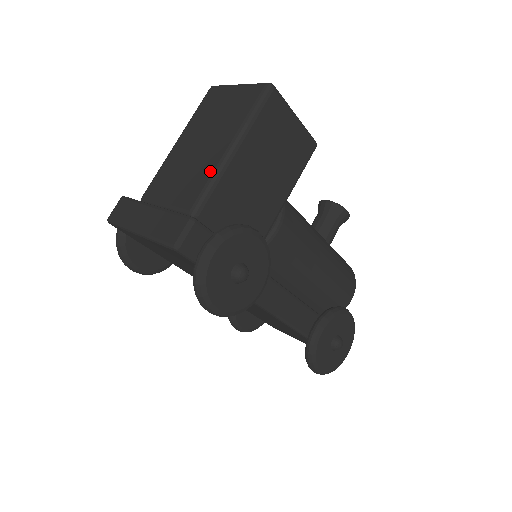
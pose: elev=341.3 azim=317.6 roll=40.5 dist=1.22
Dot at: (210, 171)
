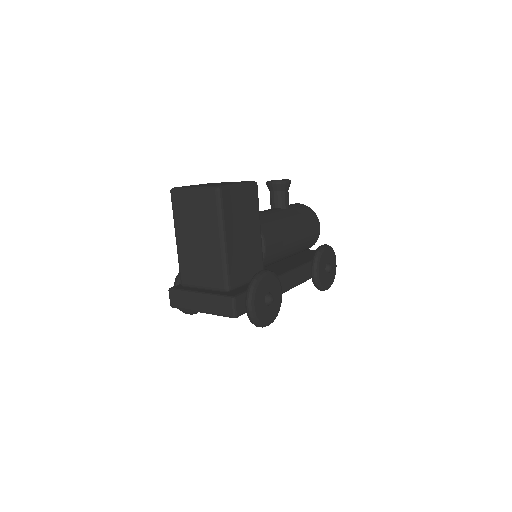
Dot at: (219, 261)
